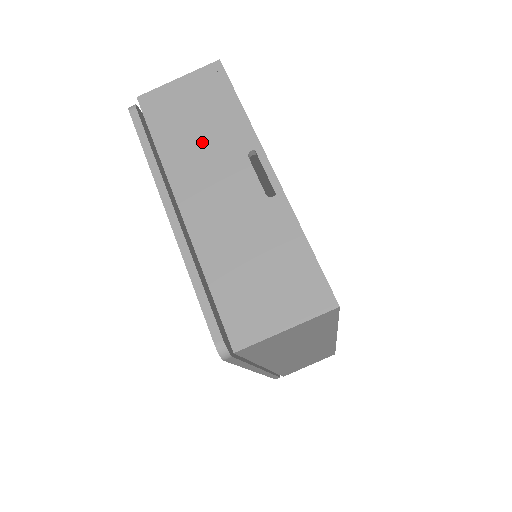
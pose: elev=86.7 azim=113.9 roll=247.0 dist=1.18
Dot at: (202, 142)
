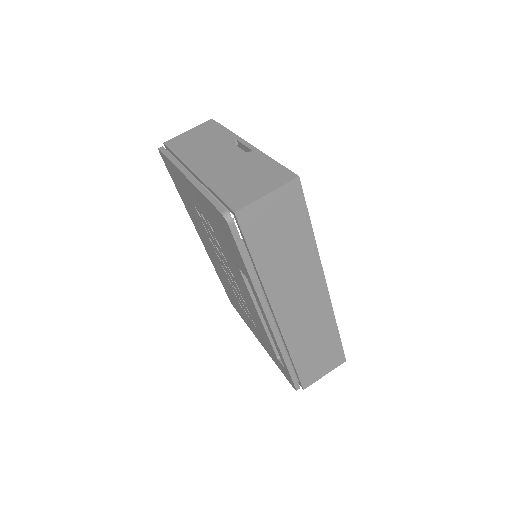
Dot at: (204, 146)
